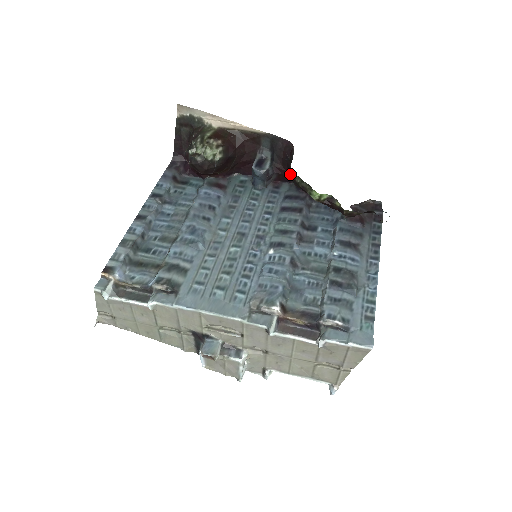
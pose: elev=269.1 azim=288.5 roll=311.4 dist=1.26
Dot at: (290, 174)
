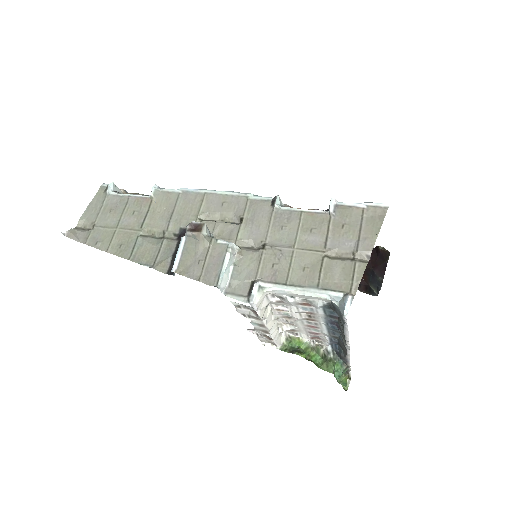
Dot at: occluded
